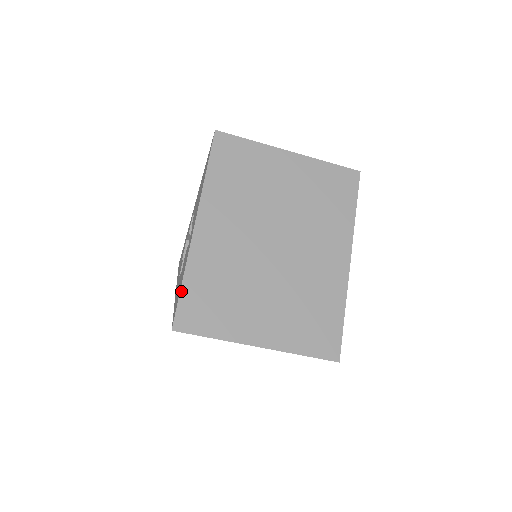
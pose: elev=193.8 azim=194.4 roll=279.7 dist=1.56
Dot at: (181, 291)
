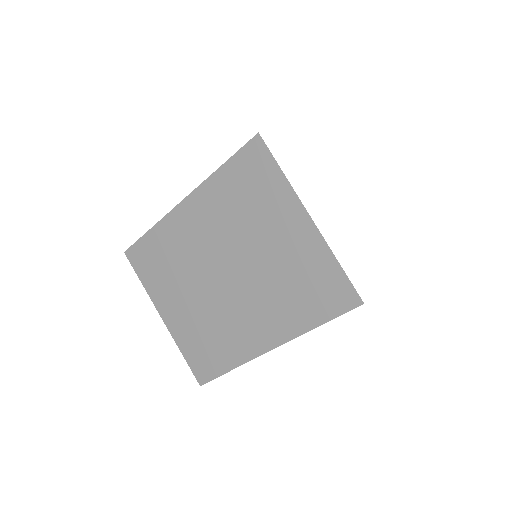
Dot at: (143, 236)
